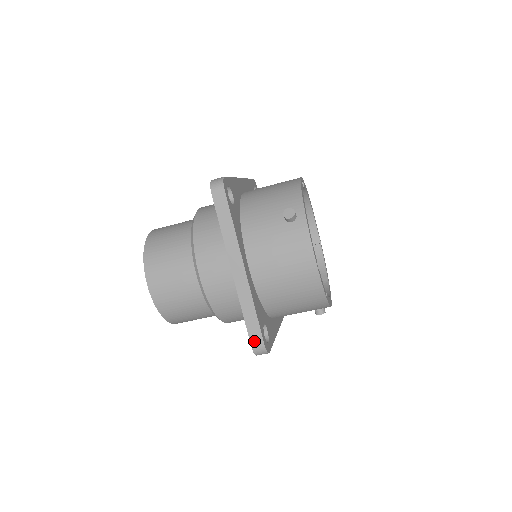
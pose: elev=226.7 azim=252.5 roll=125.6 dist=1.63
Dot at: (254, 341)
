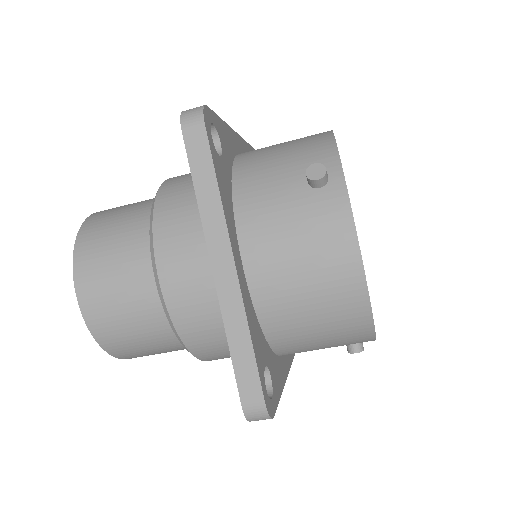
Dot at: (247, 396)
